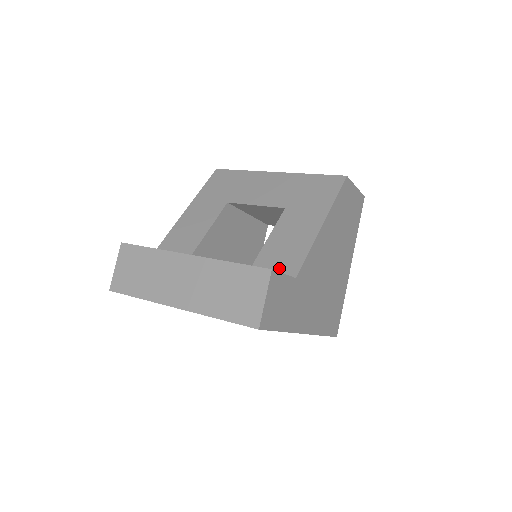
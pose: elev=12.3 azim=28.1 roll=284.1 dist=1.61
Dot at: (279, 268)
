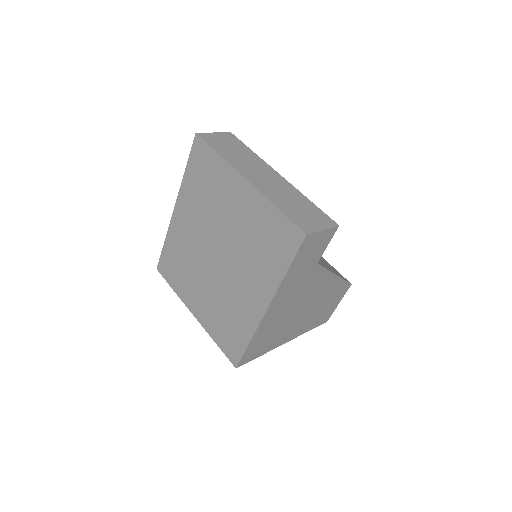
Dot at: occluded
